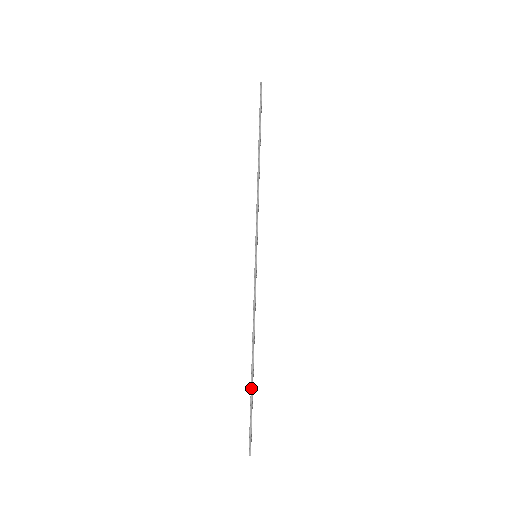
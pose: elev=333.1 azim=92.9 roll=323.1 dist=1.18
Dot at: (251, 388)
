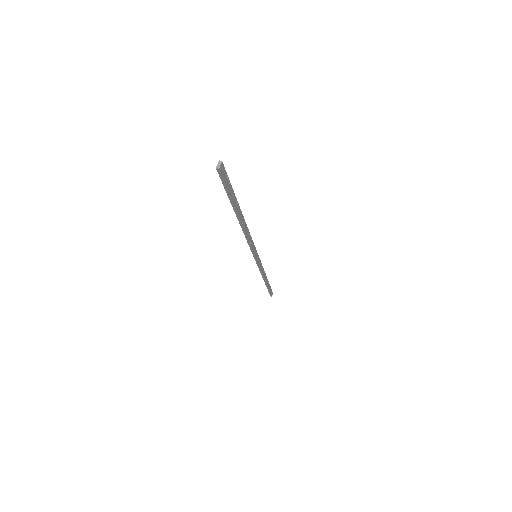
Dot at: occluded
